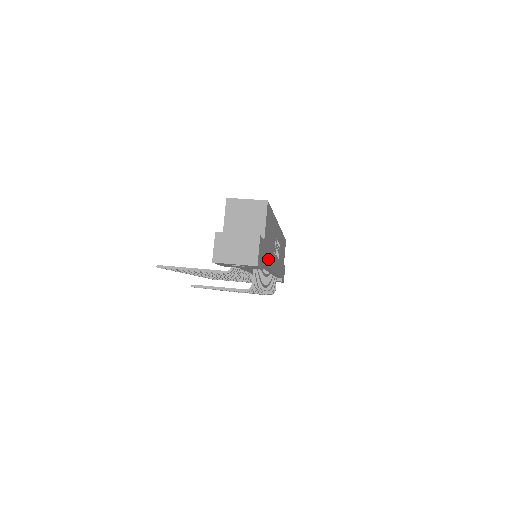
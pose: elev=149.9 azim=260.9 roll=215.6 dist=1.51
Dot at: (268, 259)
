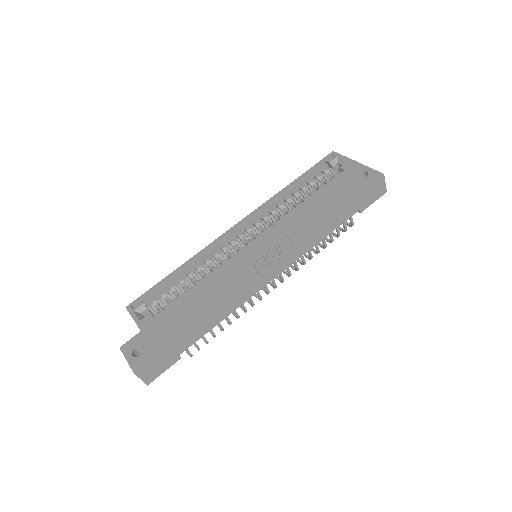
Dot at: (207, 326)
